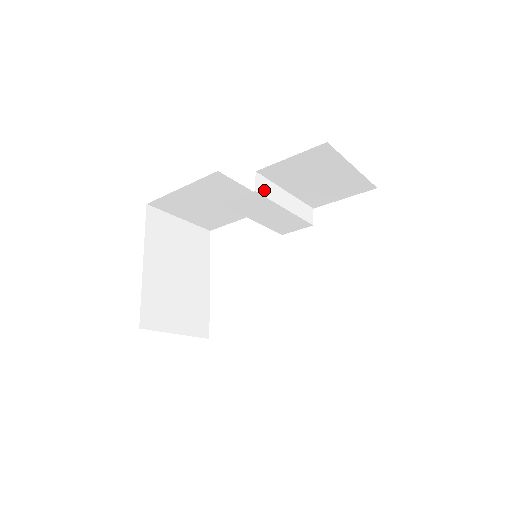
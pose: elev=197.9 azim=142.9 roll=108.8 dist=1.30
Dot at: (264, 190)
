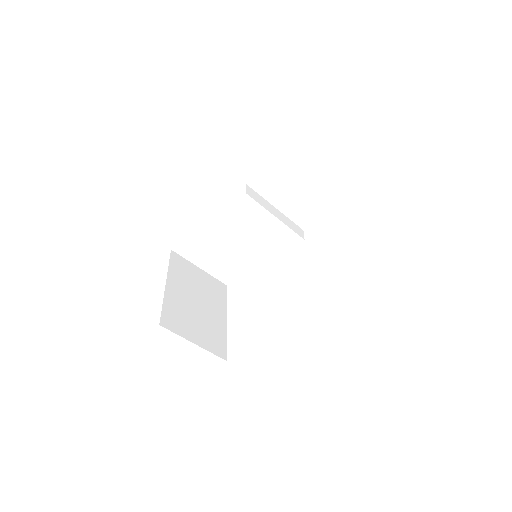
Dot at: (254, 197)
